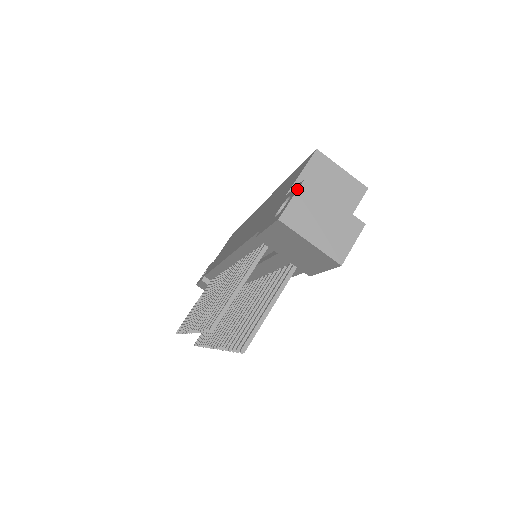
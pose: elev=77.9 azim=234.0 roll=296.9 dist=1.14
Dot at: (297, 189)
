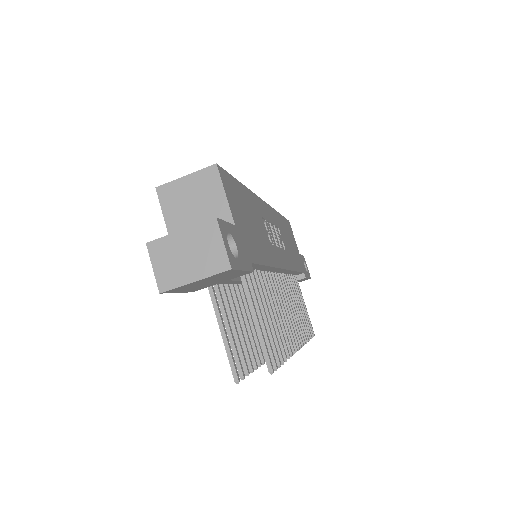
Dot at: occluded
